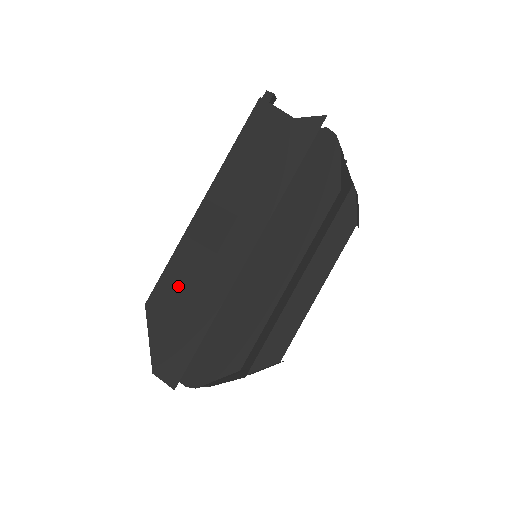
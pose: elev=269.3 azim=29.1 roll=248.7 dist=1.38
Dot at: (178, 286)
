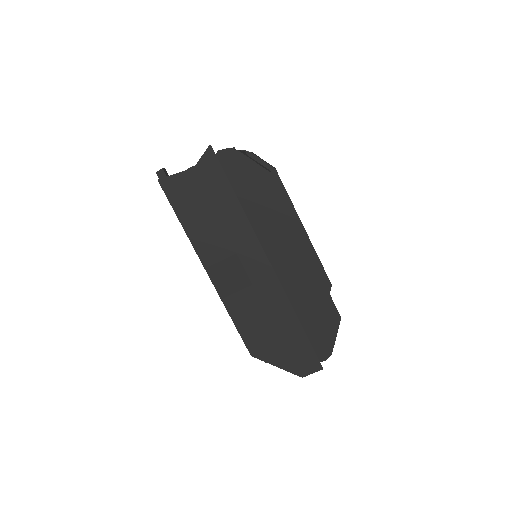
Dot at: (255, 325)
